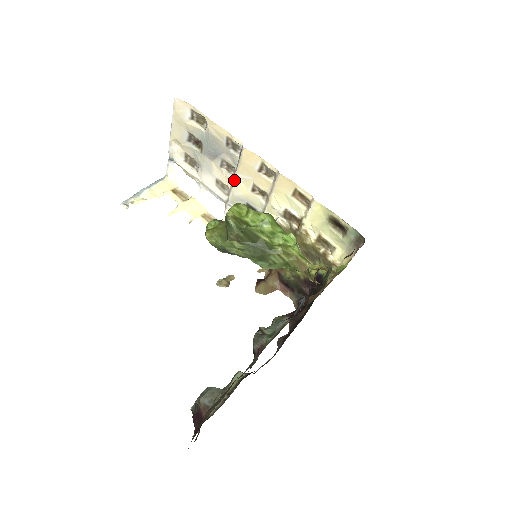
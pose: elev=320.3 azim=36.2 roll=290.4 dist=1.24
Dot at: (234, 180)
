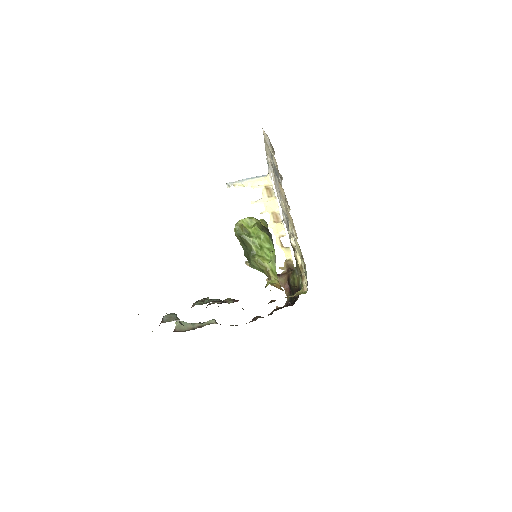
Dot at: occluded
